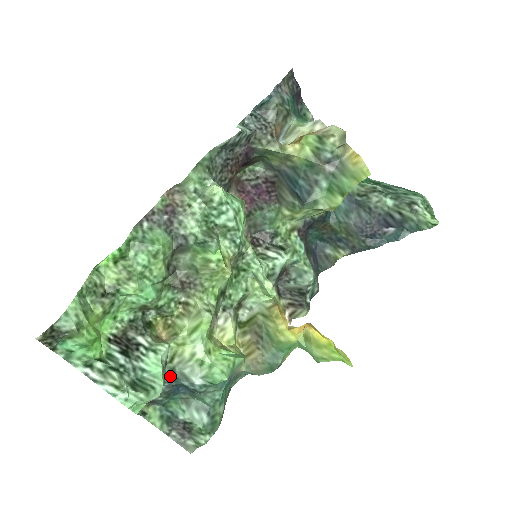
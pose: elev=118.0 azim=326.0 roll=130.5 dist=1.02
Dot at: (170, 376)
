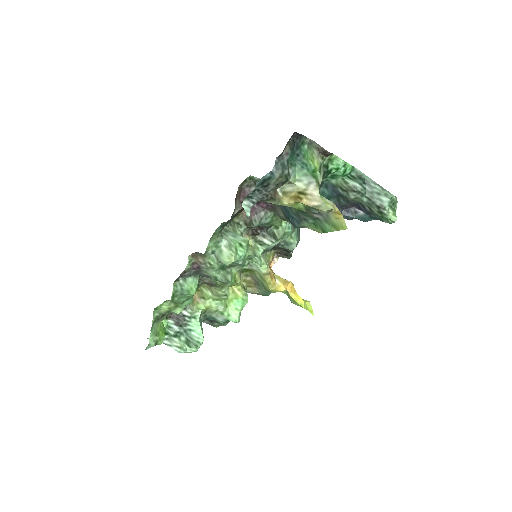
Dot at: (204, 319)
